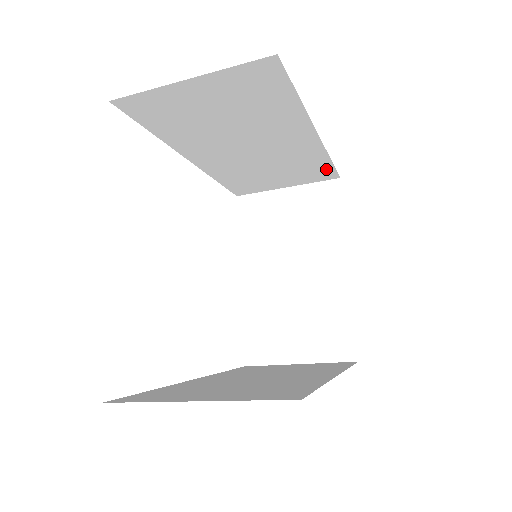
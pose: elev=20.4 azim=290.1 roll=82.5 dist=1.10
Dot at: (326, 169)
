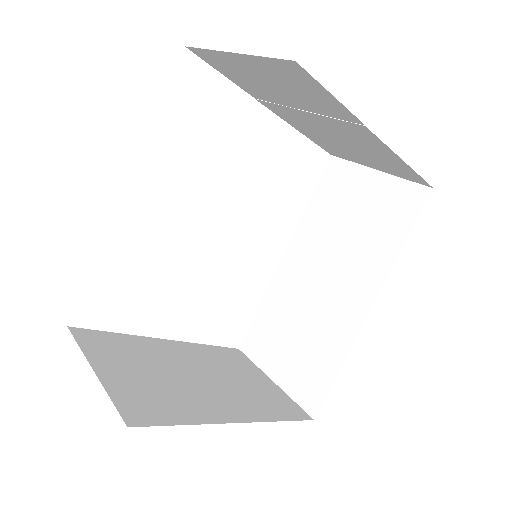
Dot at: occluded
